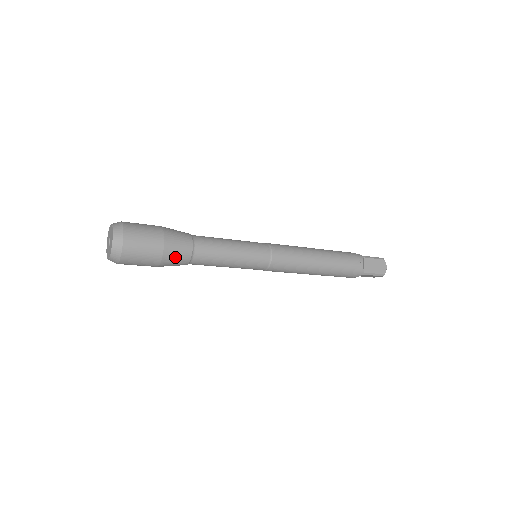
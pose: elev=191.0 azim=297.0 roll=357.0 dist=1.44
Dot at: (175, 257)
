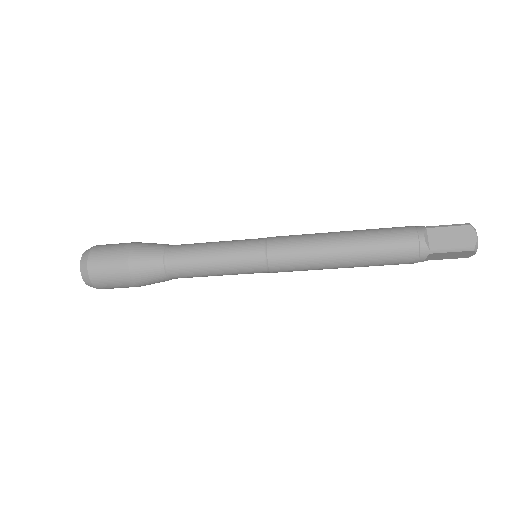
Dot at: (145, 271)
